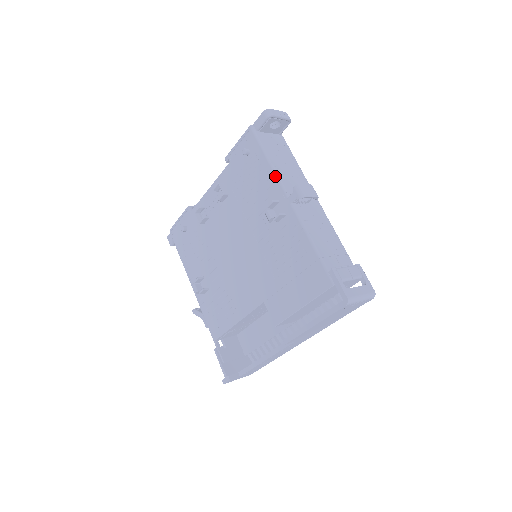
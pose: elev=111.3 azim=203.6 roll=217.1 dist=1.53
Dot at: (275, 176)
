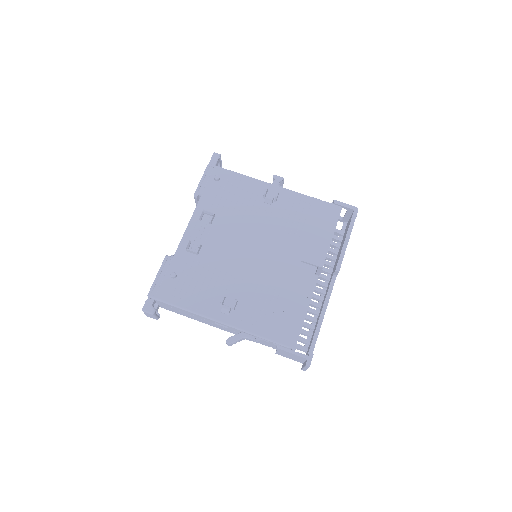
Dot at: (253, 179)
